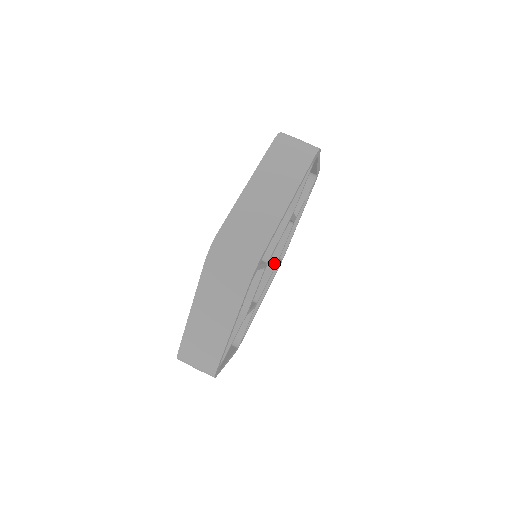
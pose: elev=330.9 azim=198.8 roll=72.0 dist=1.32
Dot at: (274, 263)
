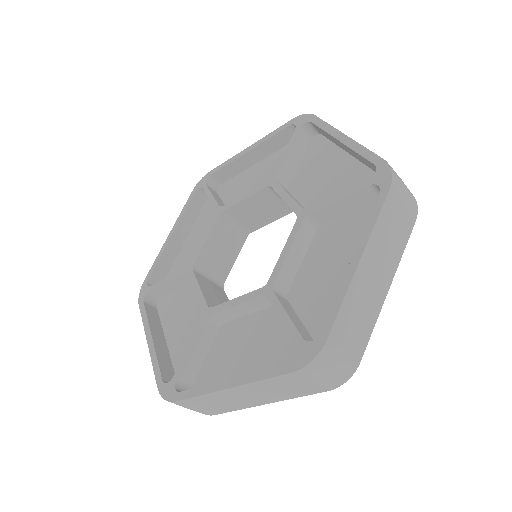
Dot at: (221, 287)
